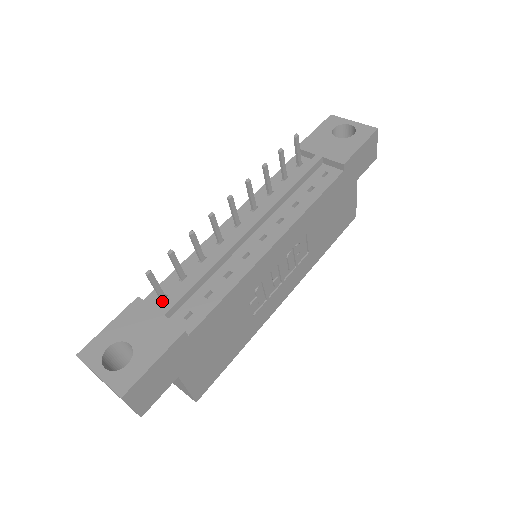
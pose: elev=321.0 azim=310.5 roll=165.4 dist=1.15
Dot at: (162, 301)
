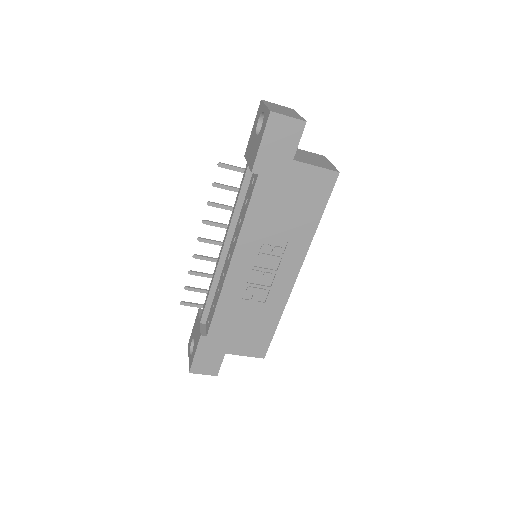
Dot at: occluded
